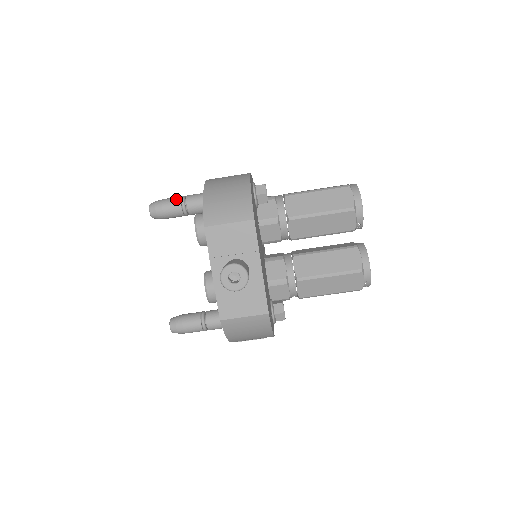
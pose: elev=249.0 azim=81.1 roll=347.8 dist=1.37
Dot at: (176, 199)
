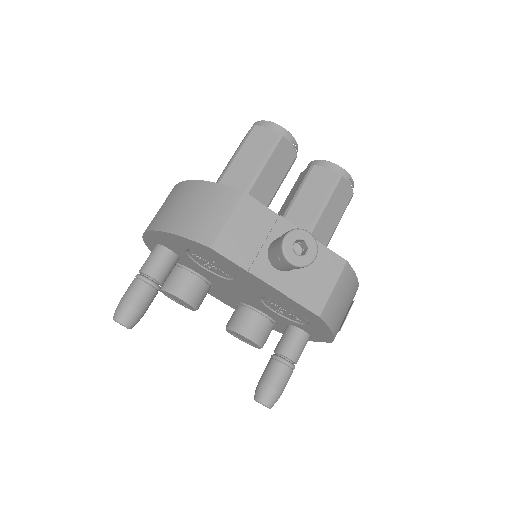
Dot at: (134, 284)
